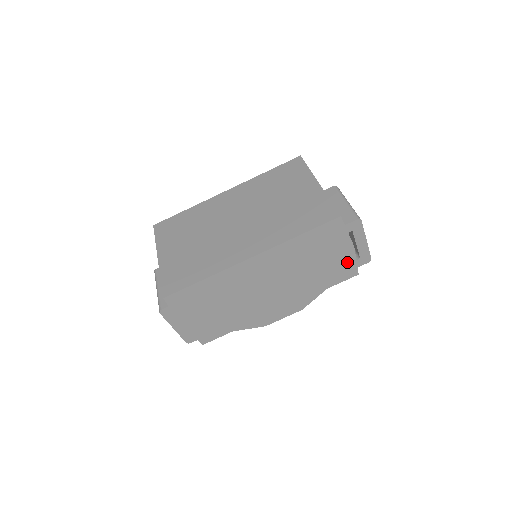
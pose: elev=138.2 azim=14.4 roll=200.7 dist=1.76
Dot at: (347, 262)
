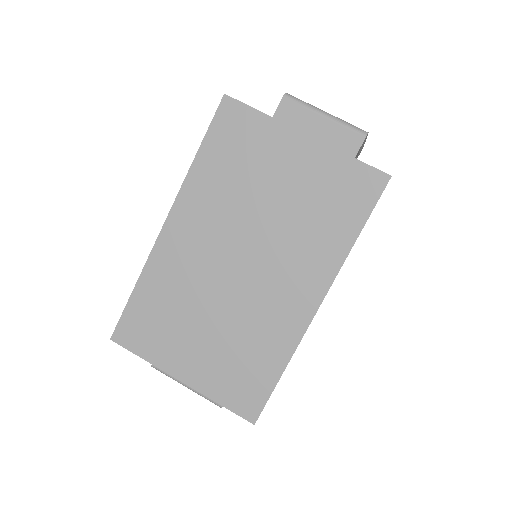
Dot at: occluded
